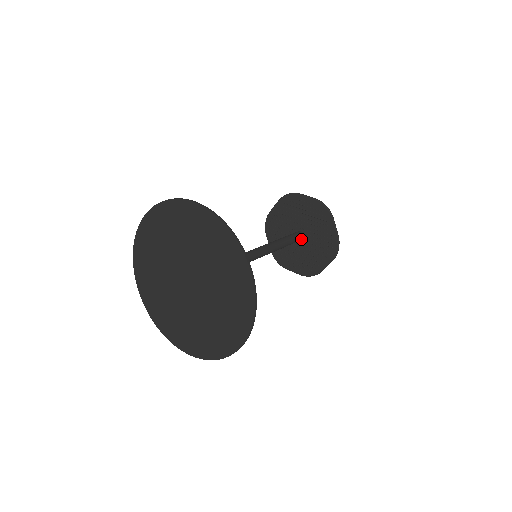
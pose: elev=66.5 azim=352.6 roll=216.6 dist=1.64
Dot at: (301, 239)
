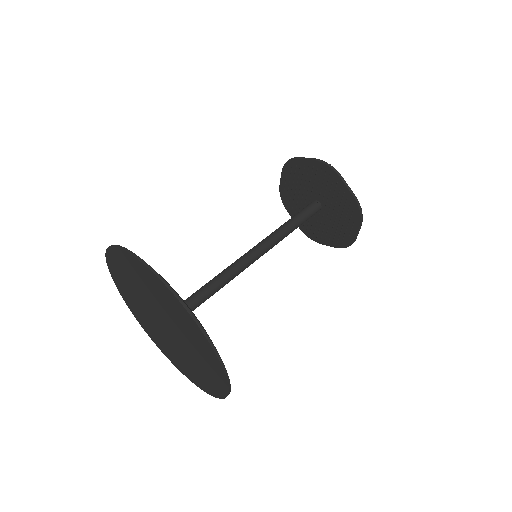
Dot at: (318, 205)
